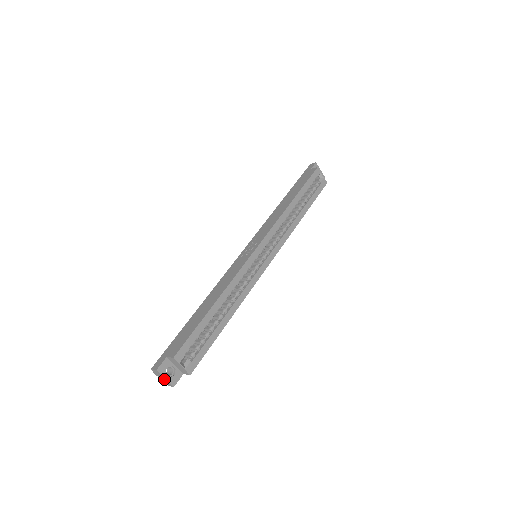
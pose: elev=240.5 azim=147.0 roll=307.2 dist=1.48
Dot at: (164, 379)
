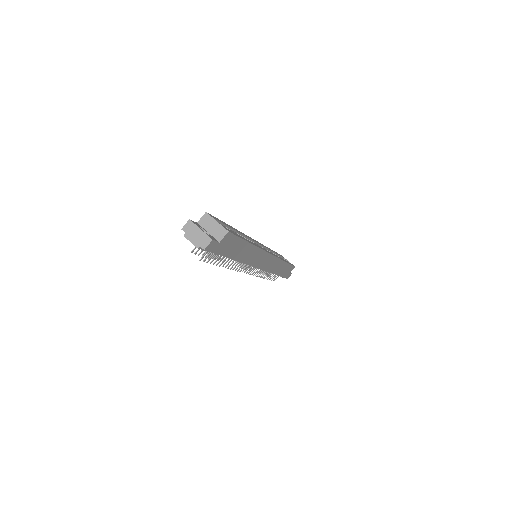
Dot at: (199, 234)
